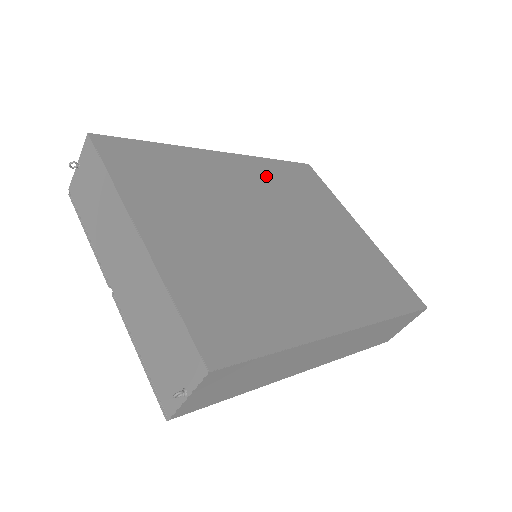
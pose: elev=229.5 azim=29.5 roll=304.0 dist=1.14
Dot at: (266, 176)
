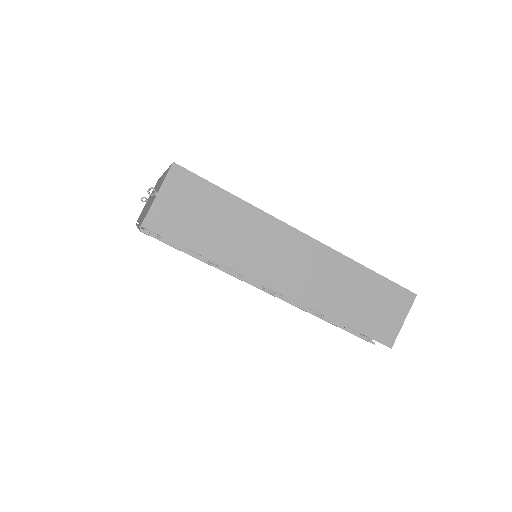
Dot at: occluded
